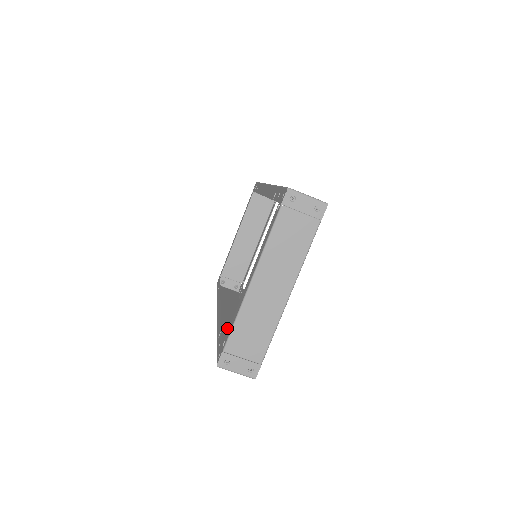
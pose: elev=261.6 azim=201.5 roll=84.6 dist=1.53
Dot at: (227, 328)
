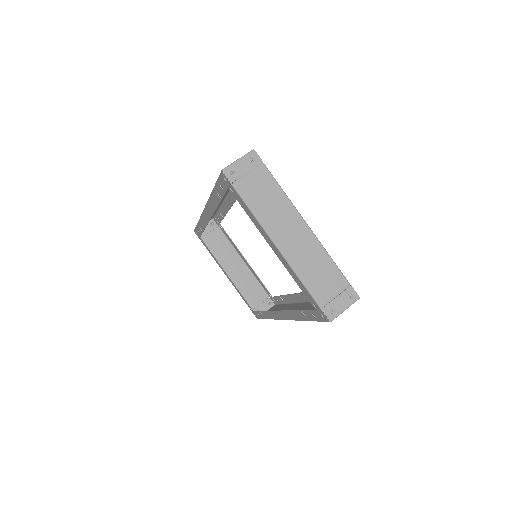
Dot at: occluded
